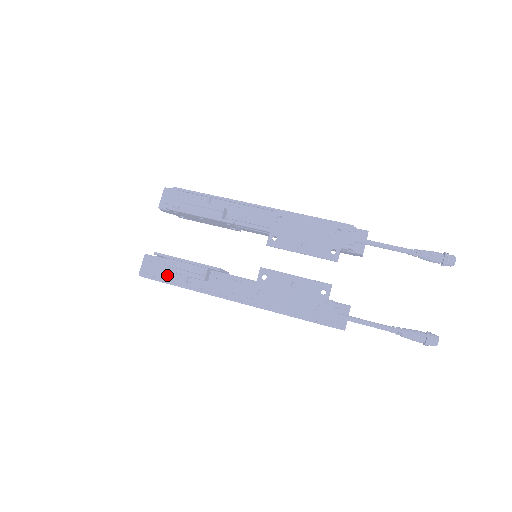
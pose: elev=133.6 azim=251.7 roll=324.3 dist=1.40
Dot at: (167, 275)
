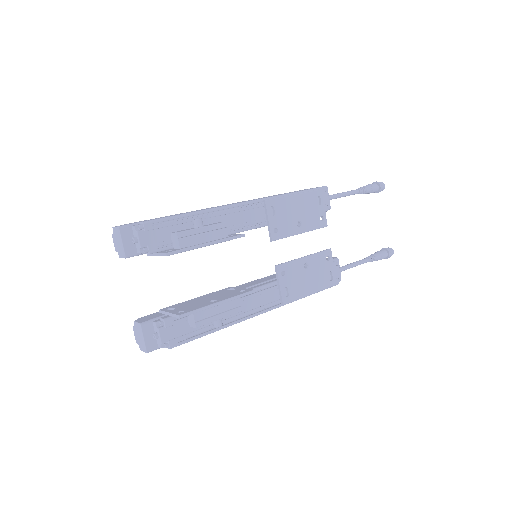
Dot at: (190, 331)
